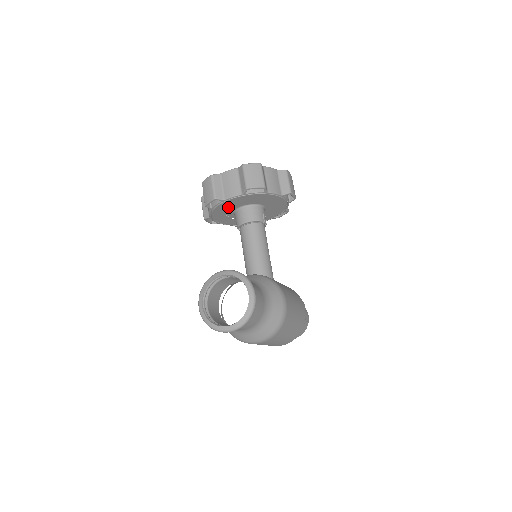
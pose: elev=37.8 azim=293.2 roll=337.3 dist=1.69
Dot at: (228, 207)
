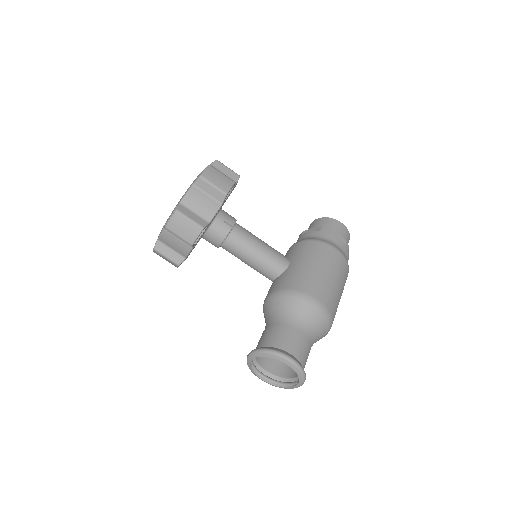
Dot at: occluded
